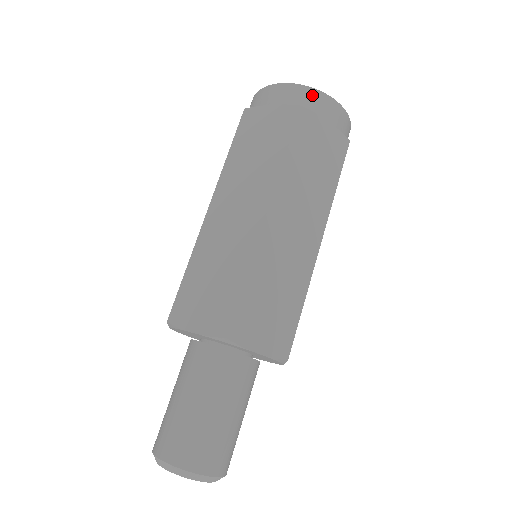
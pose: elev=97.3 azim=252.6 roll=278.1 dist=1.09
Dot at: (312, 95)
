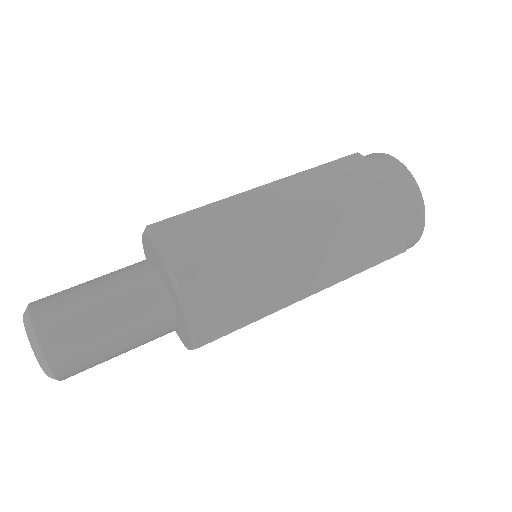
Dot at: (414, 192)
